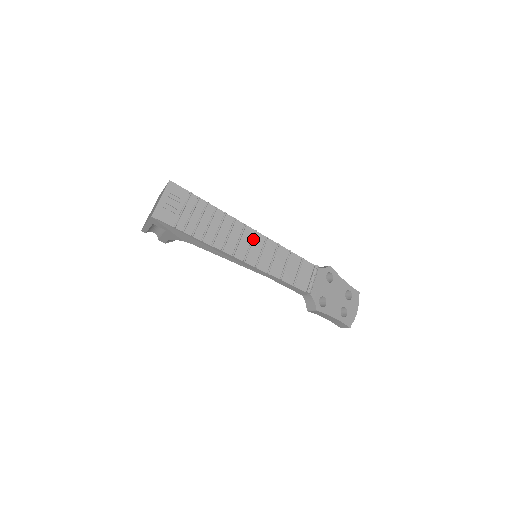
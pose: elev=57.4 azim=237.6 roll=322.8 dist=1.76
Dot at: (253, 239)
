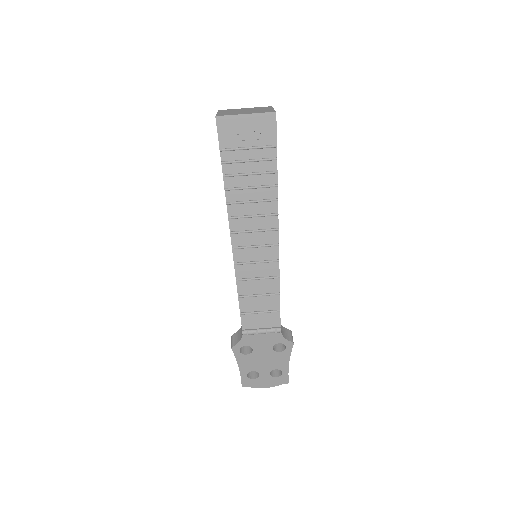
Dot at: (266, 246)
